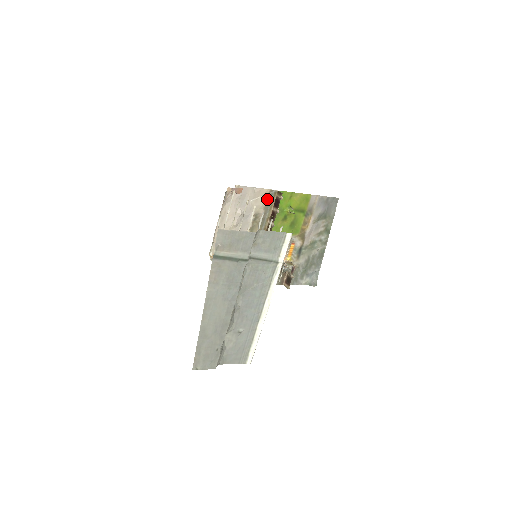
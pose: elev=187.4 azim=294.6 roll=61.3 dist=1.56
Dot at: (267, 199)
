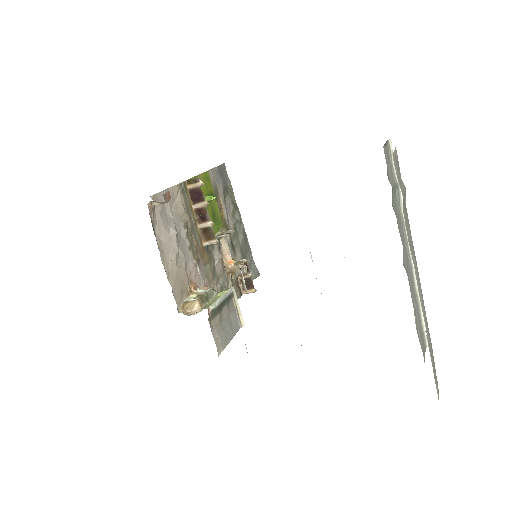
Dot at: (182, 198)
